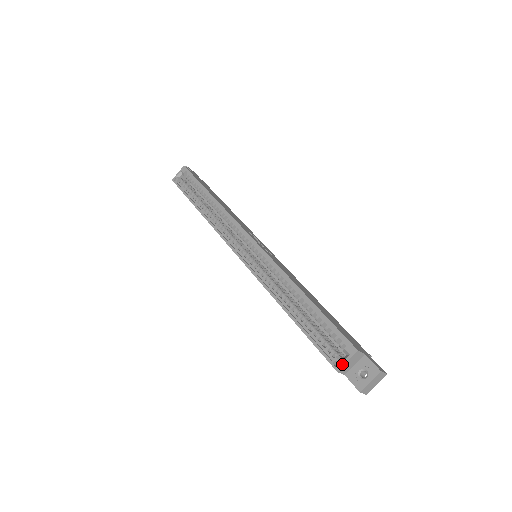
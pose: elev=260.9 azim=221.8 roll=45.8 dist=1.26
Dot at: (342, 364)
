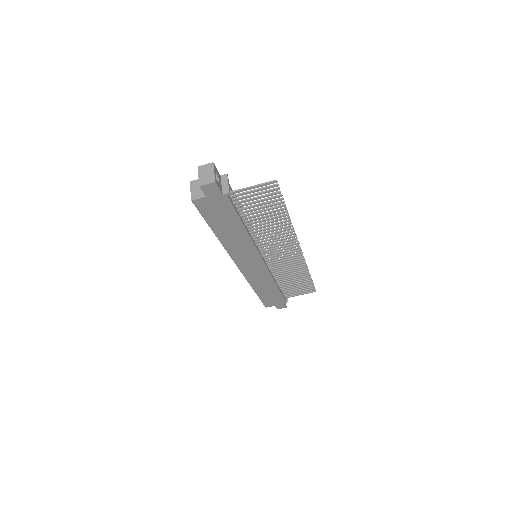
Dot at: (191, 196)
